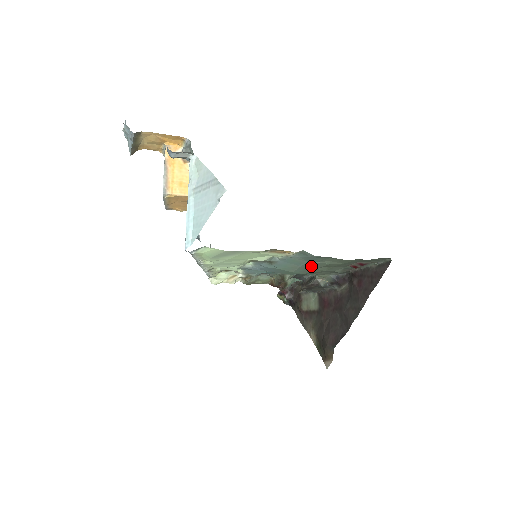
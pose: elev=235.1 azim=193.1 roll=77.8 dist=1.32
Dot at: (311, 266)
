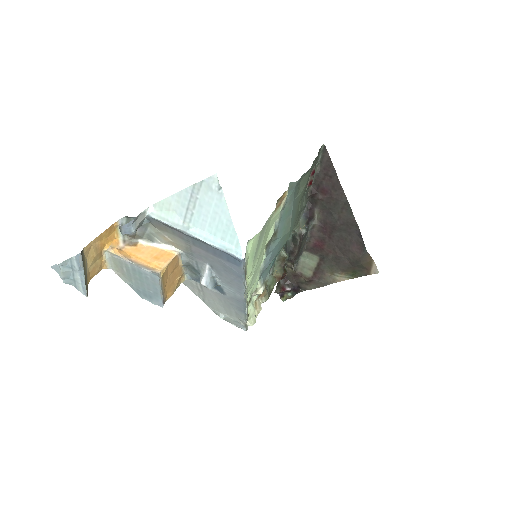
Dot at: (295, 208)
